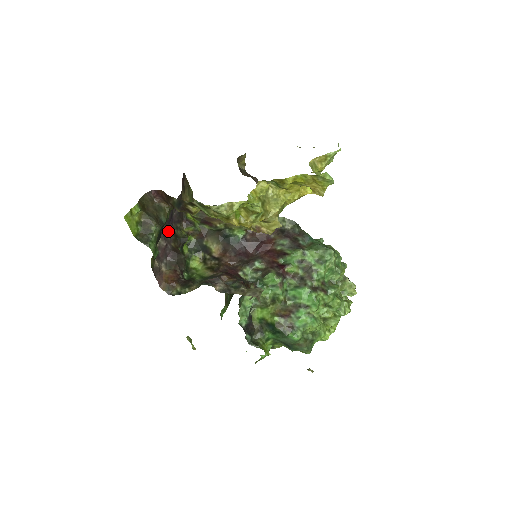
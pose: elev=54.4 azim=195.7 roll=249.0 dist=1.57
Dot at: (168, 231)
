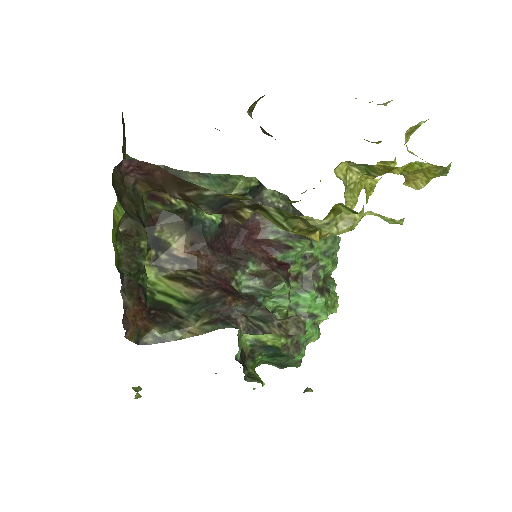
Dot at: occluded
